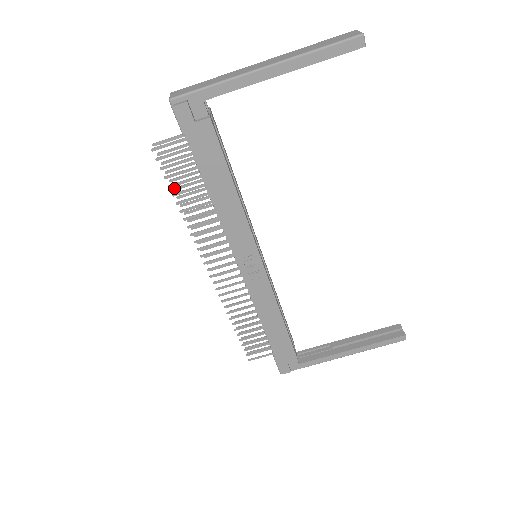
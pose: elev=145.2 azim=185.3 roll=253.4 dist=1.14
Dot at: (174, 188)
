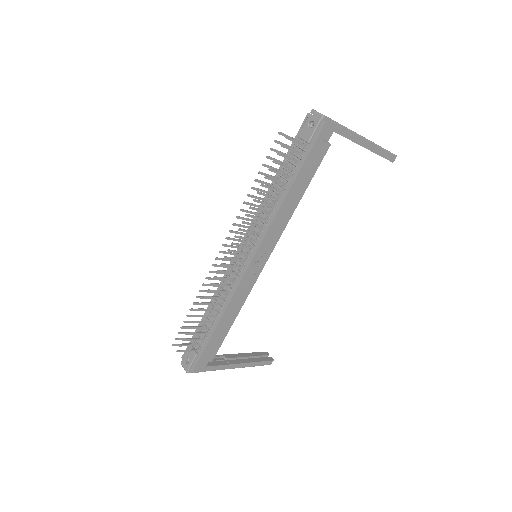
Dot at: (260, 172)
